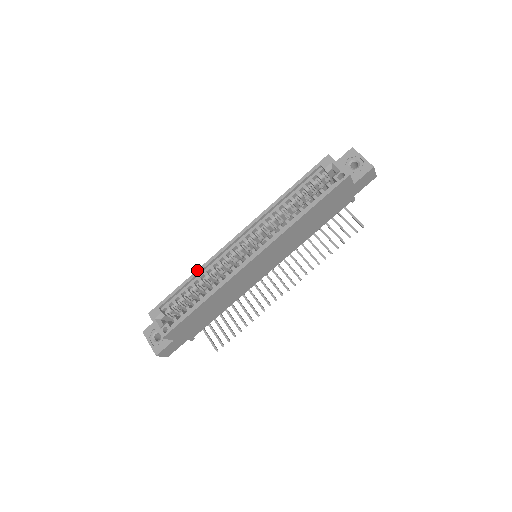
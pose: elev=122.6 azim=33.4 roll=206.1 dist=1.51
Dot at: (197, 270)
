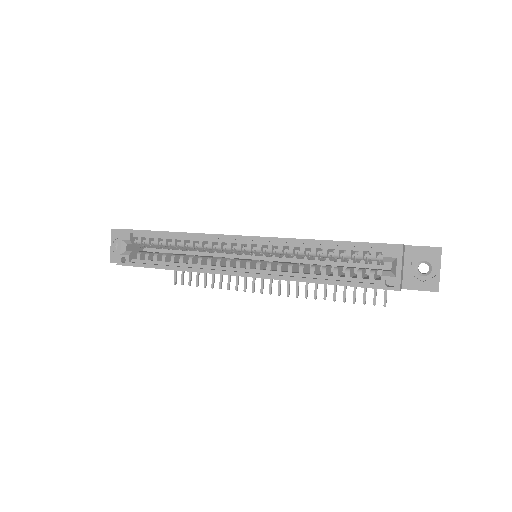
Dot at: (185, 232)
